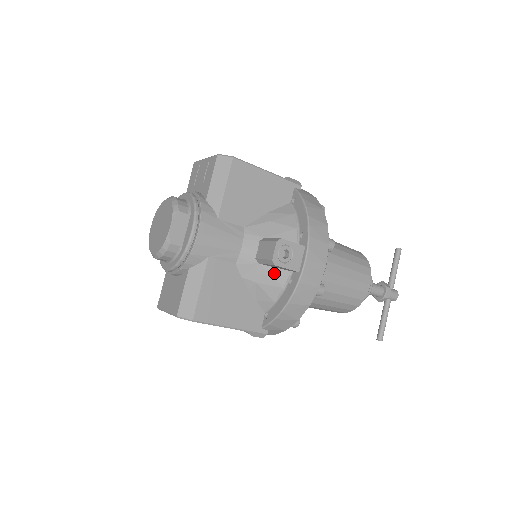
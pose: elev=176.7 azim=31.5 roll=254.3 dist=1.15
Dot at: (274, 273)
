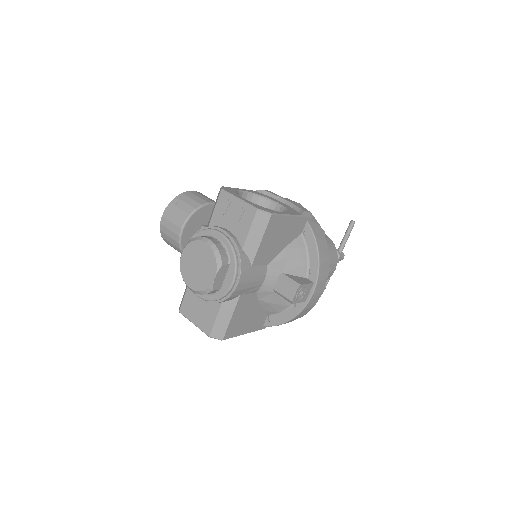
Dot at: occluded
